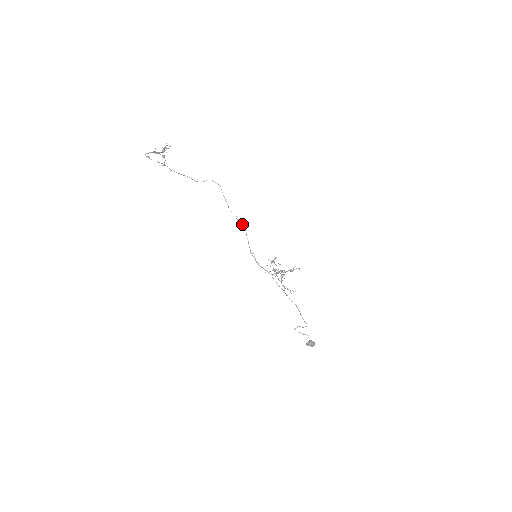
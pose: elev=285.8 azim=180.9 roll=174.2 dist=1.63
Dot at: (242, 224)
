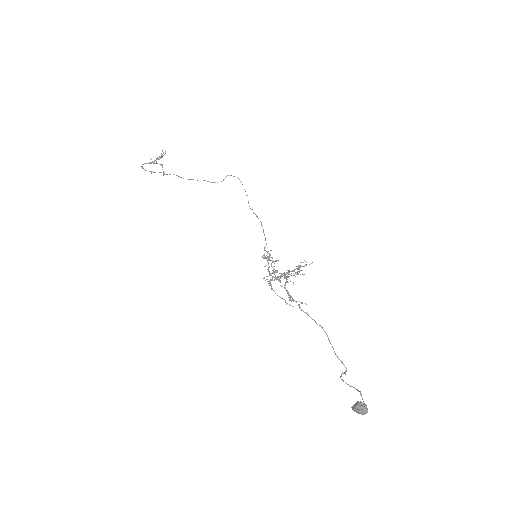
Dot at: (258, 218)
